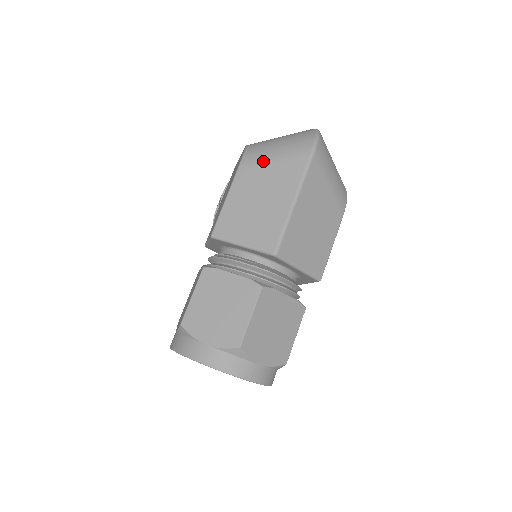
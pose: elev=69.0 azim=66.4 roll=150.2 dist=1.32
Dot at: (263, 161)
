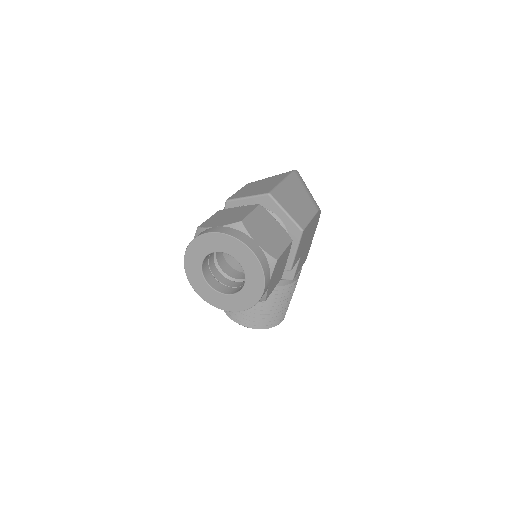
Dot at: (263, 179)
